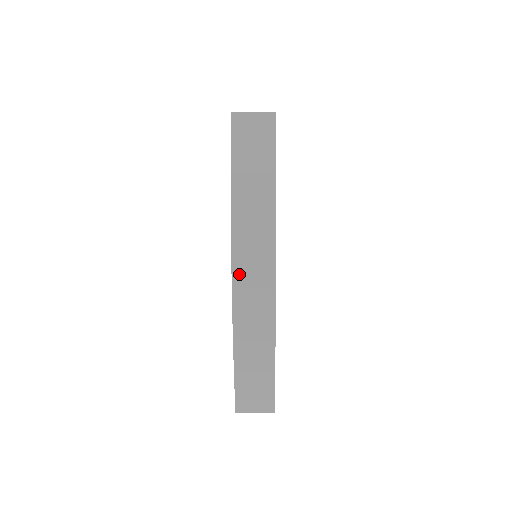
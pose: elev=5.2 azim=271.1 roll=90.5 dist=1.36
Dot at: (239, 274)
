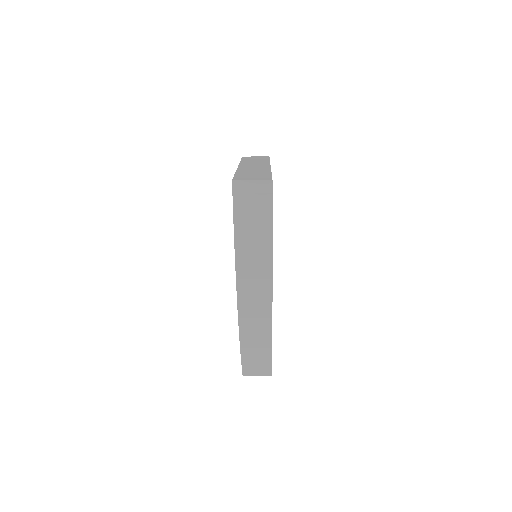
Dot at: (243, 304)
